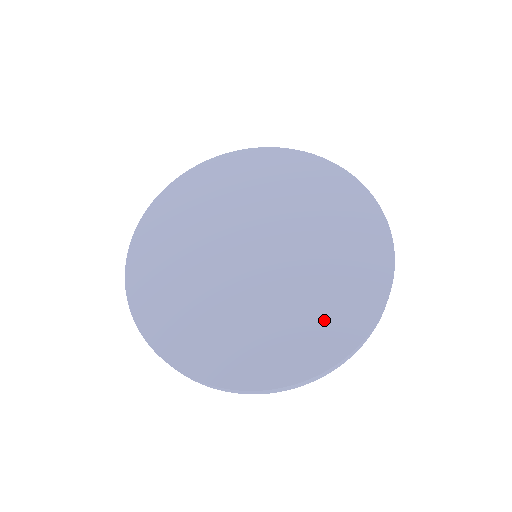
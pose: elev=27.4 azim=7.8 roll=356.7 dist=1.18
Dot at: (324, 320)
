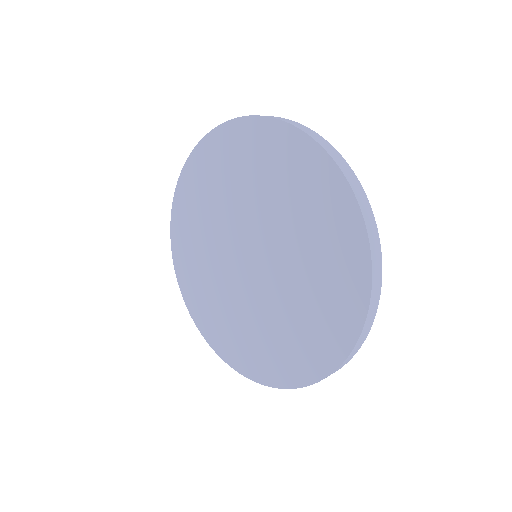
Dot at: (261, 351)
